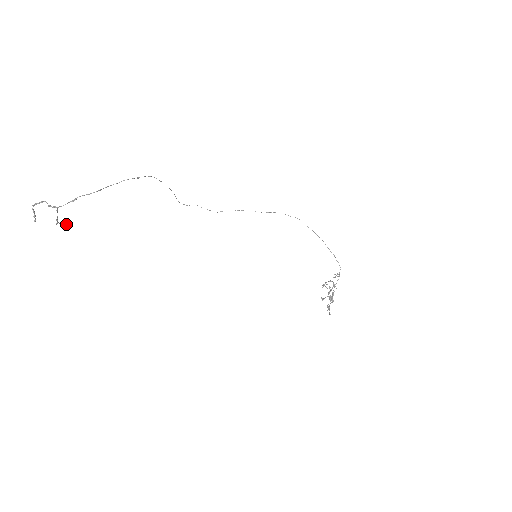
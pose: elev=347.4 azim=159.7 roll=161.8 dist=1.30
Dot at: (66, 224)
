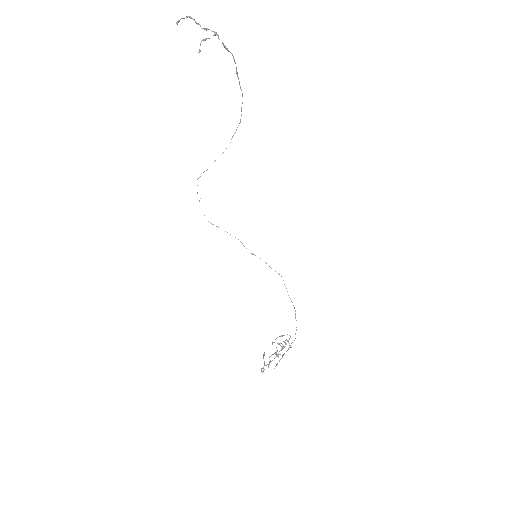
Dot at: occluded
